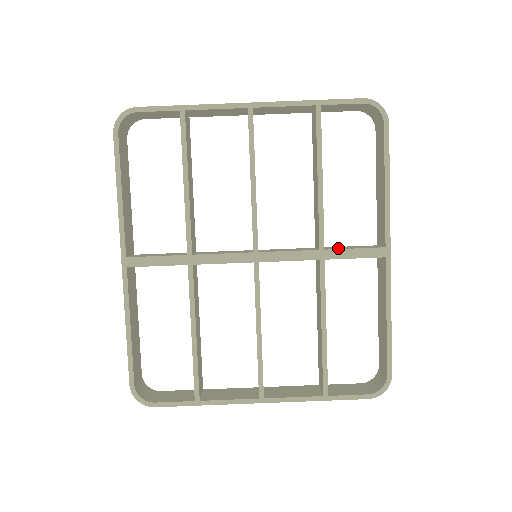
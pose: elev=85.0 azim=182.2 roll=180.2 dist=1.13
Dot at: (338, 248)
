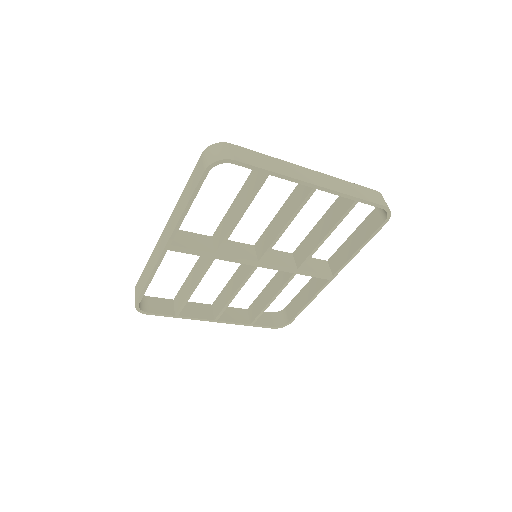
Dot at: (307, 267)
